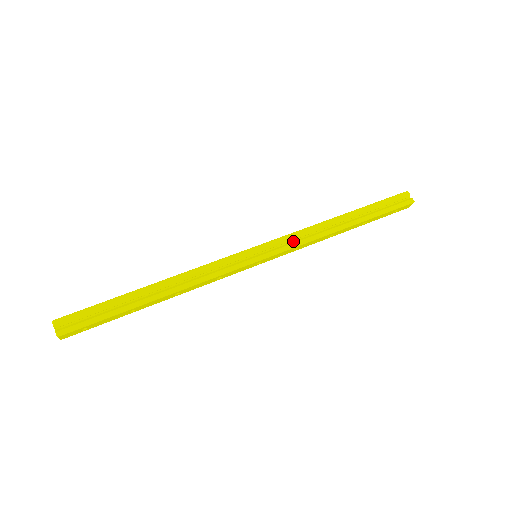
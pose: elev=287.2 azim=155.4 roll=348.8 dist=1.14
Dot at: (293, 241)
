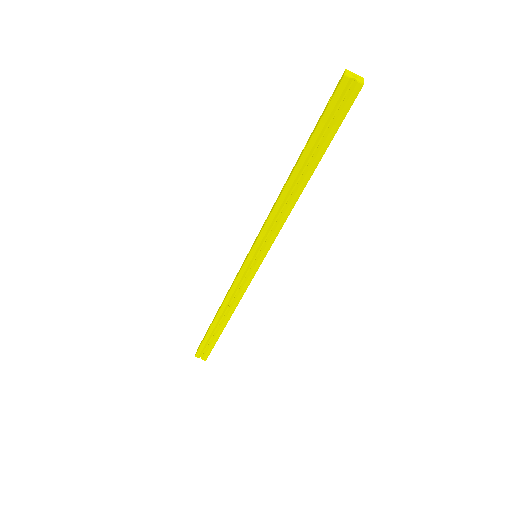
Dot at: (271, 230)
